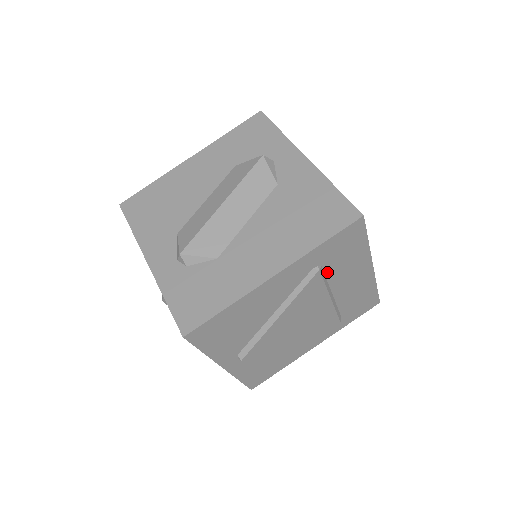
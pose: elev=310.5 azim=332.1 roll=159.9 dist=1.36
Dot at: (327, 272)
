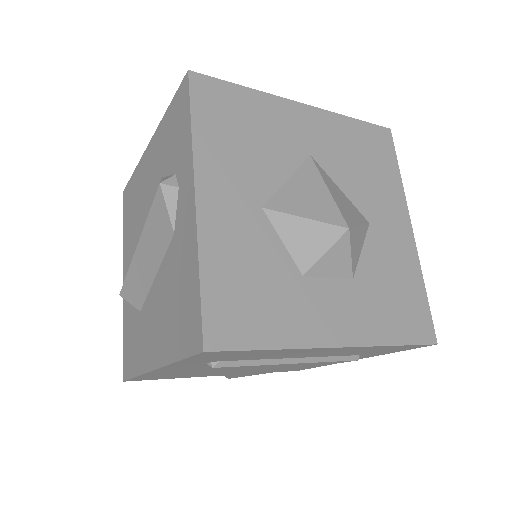
Dot at: (242, 359)
